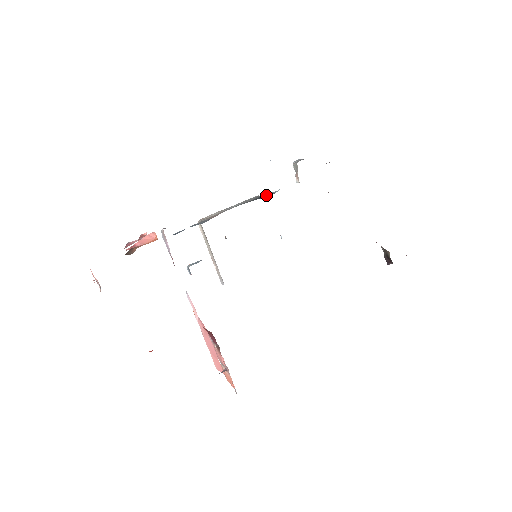
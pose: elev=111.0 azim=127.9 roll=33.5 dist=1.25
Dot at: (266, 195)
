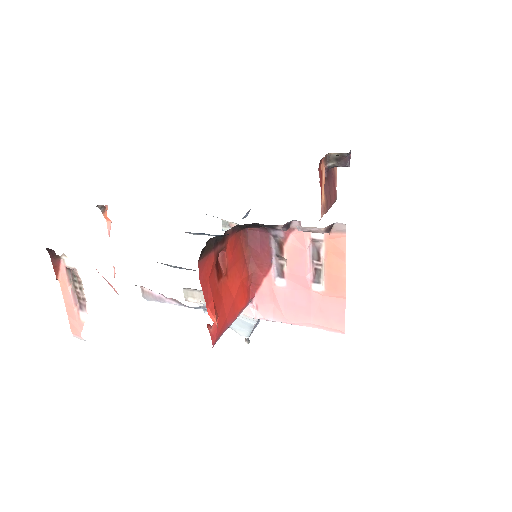
Dot at: occluded
